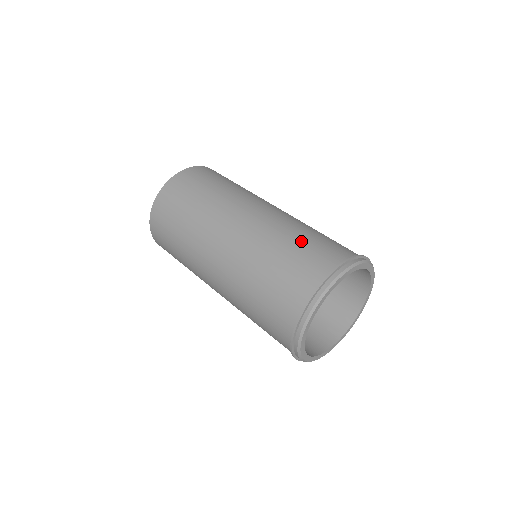
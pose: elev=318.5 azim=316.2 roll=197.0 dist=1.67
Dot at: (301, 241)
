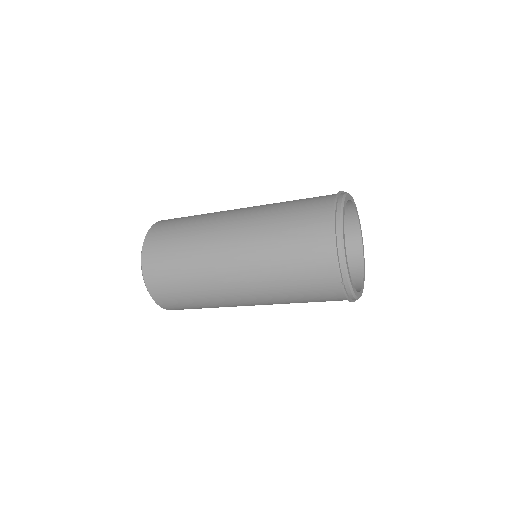
Dot at: occluded
